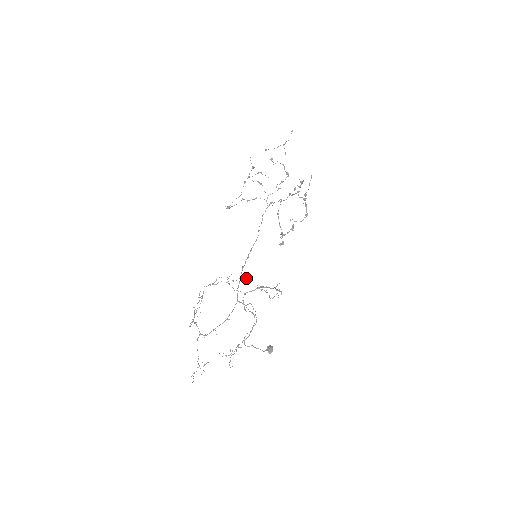
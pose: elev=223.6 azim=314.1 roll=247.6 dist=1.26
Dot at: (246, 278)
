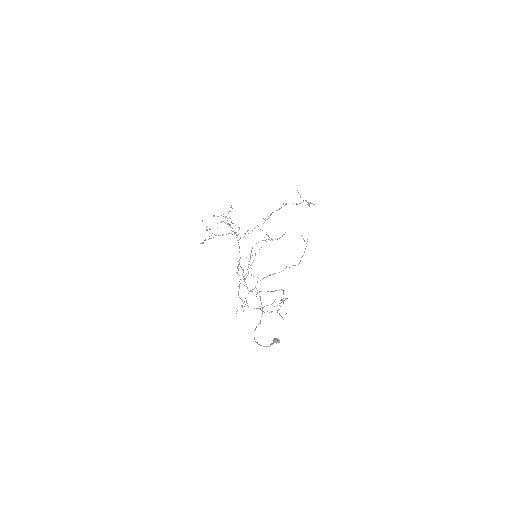
Dot at: occluded
